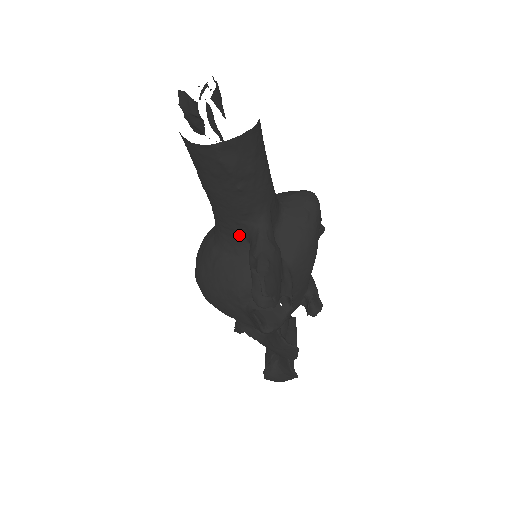
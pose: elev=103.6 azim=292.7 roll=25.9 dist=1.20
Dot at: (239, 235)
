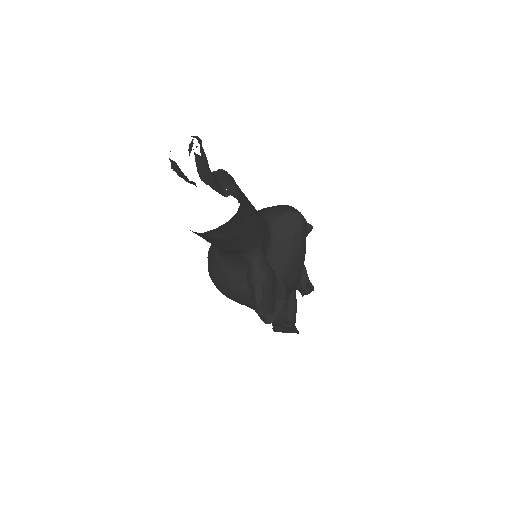
Dot at: (238, 259)
